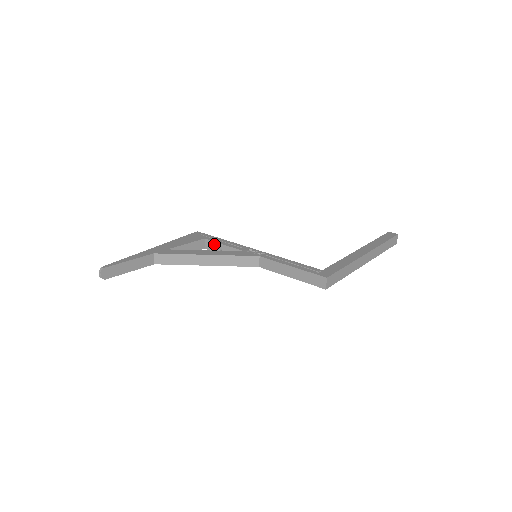
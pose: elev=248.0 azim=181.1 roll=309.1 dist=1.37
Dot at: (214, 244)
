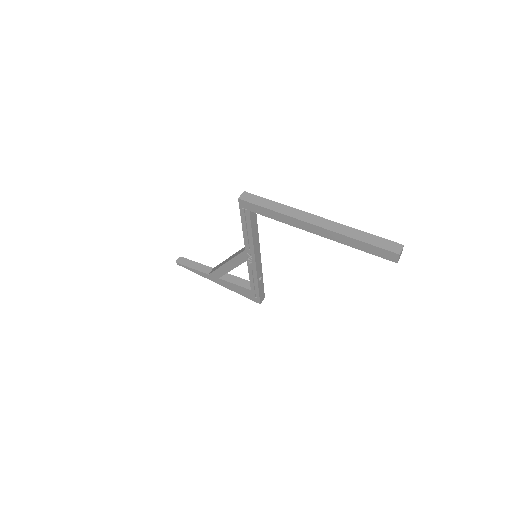
Dot at: occluded
